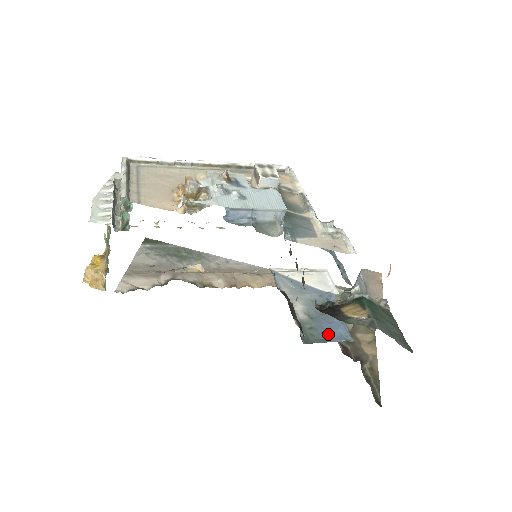
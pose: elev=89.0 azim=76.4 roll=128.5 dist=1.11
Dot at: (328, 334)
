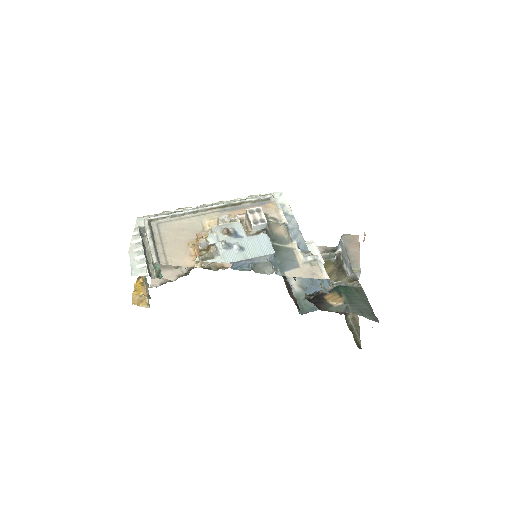
Dot at: occluded
